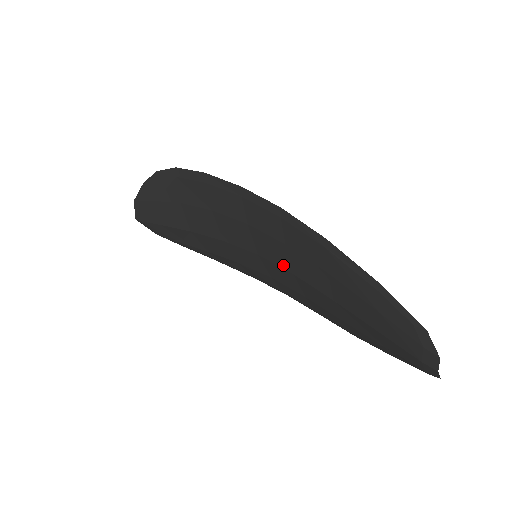
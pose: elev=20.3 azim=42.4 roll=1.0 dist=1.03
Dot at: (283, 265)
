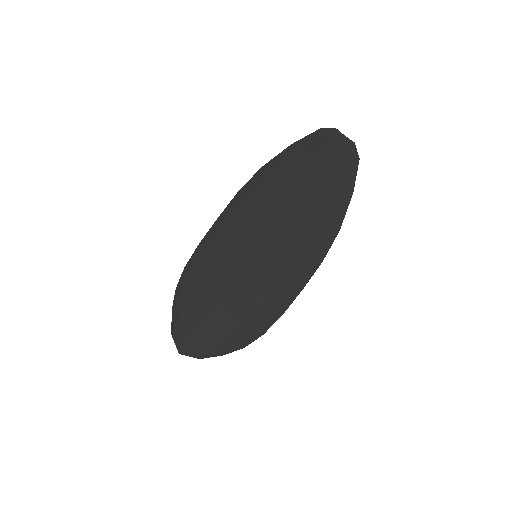
Dot at: (269, 233)
